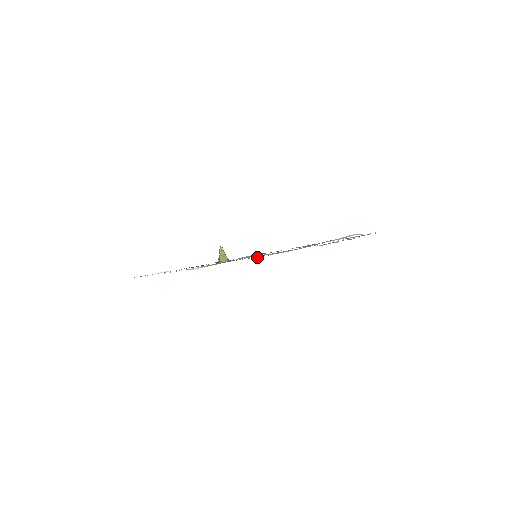
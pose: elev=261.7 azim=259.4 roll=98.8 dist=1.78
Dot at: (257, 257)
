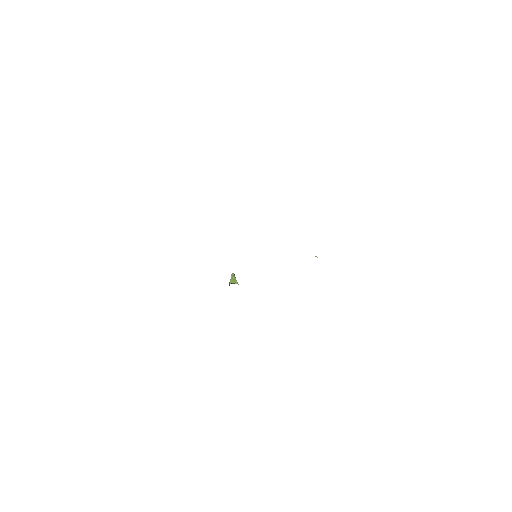
Dot at: occluded
